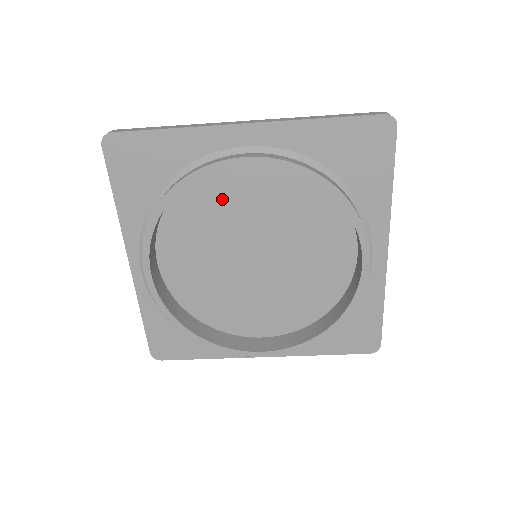
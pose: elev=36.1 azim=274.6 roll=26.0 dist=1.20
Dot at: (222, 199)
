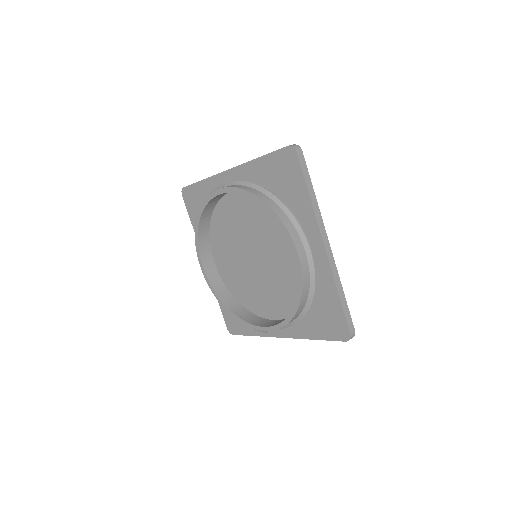
Dot at: (230, 218)
